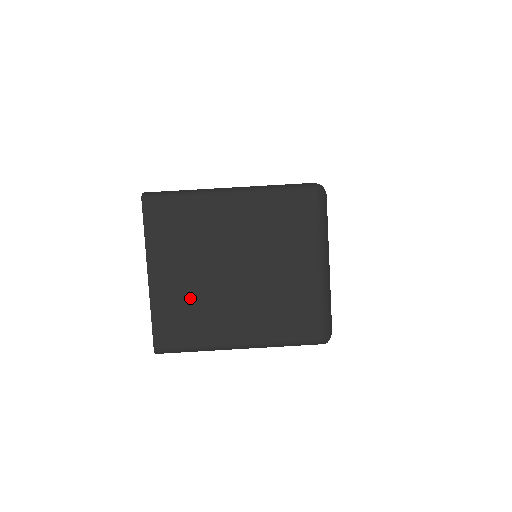
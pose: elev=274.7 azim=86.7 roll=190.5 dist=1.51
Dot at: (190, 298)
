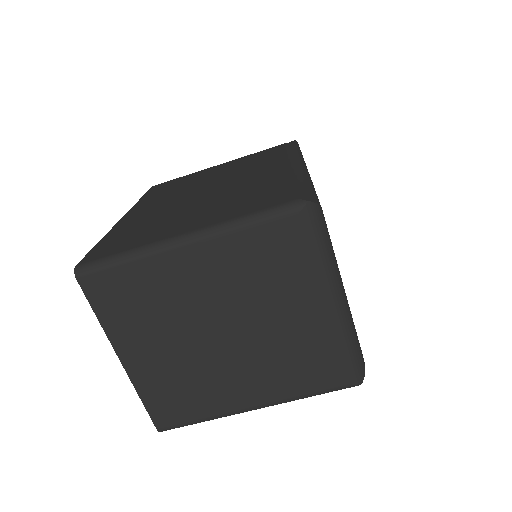
Dot at: (179, 373)
